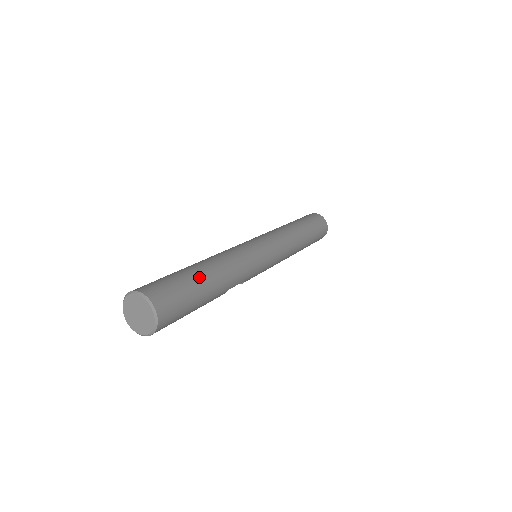
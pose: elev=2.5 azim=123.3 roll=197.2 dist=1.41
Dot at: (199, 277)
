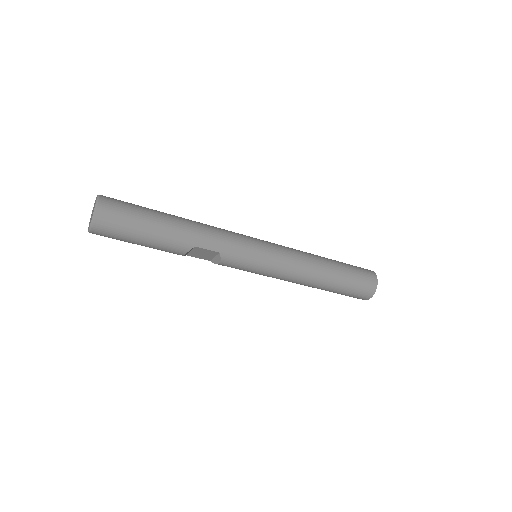
Dot at: (161, 213)
